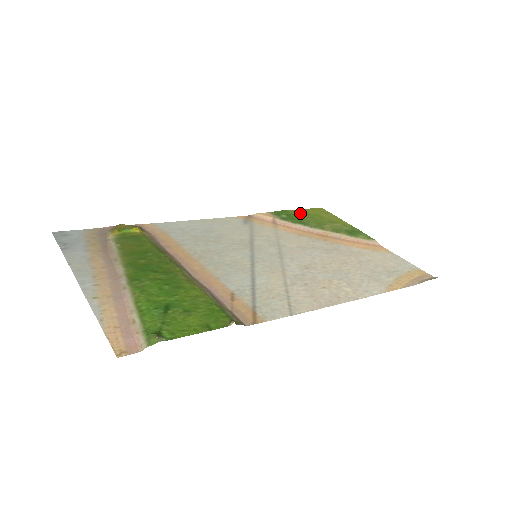
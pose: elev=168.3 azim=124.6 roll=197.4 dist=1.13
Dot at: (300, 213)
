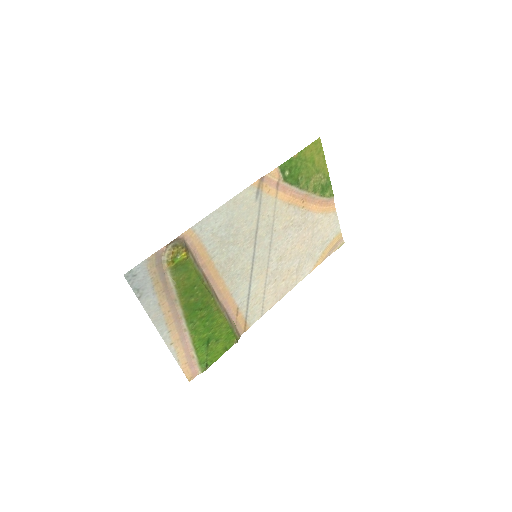
Dot at: (301, 160)
